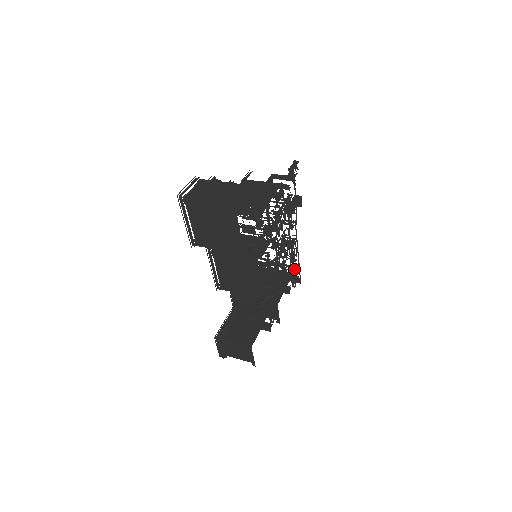
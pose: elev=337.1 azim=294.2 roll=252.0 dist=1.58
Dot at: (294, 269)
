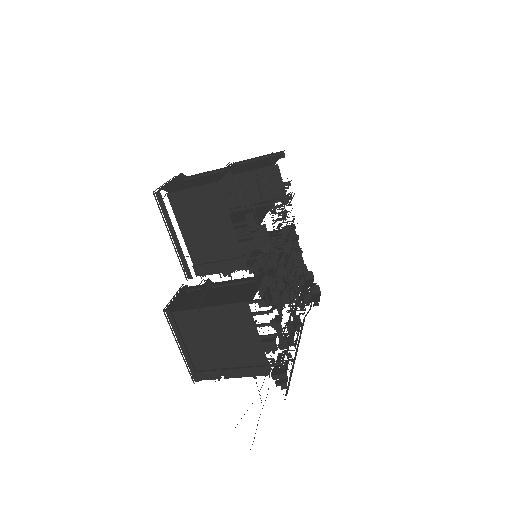
Dot at: (288, 345)
